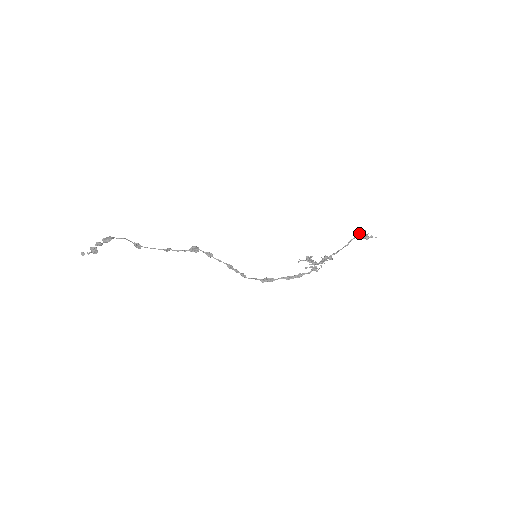
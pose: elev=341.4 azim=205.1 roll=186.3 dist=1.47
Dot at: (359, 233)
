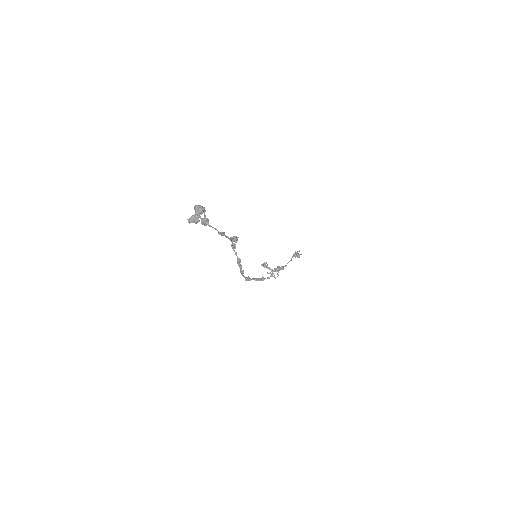
Dot at: (296, 252)
